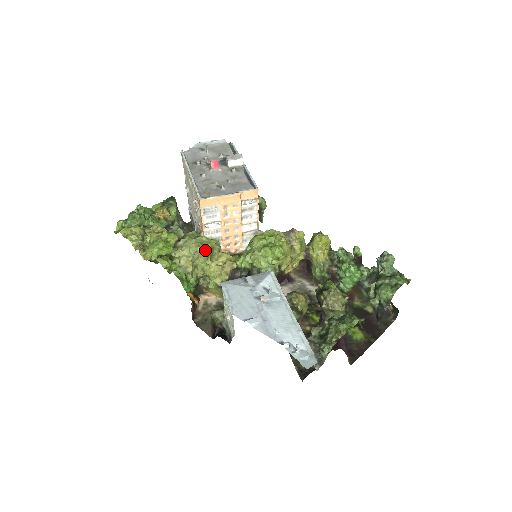
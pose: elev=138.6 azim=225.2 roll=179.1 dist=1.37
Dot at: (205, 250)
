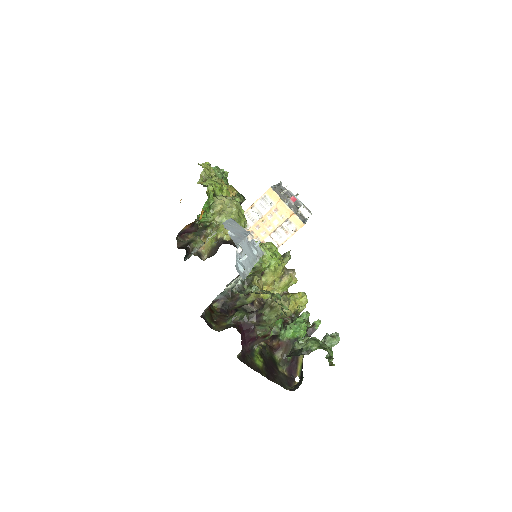
Dot at: (237, 214)
